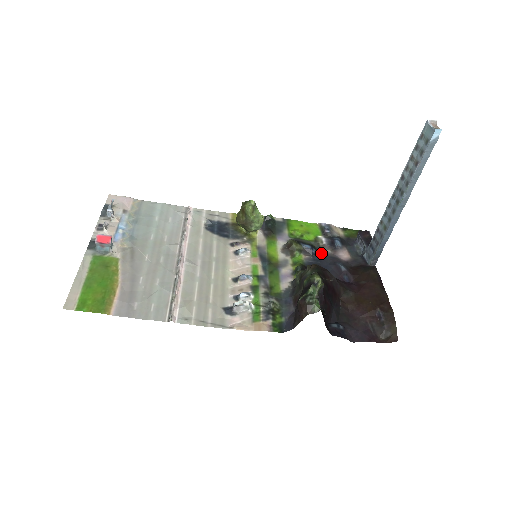
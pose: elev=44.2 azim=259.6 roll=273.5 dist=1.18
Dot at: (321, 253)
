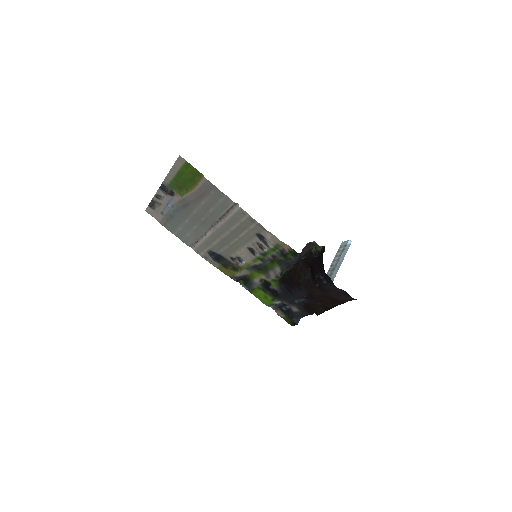
Dot at: (282, 298)
